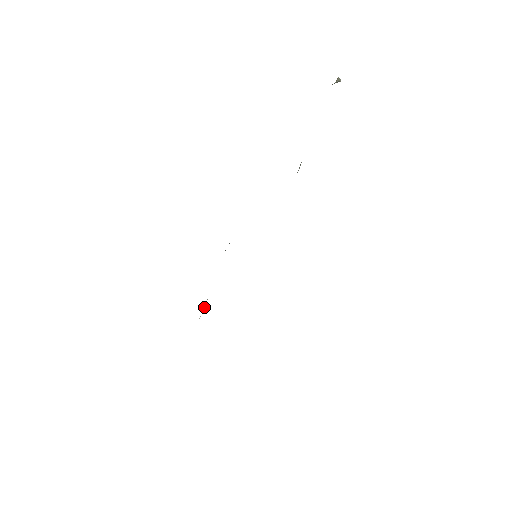
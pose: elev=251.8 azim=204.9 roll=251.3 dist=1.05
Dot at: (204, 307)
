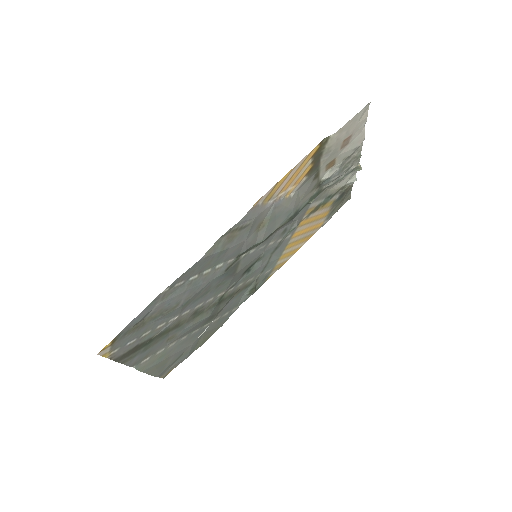
Dot at: (204, 332)
